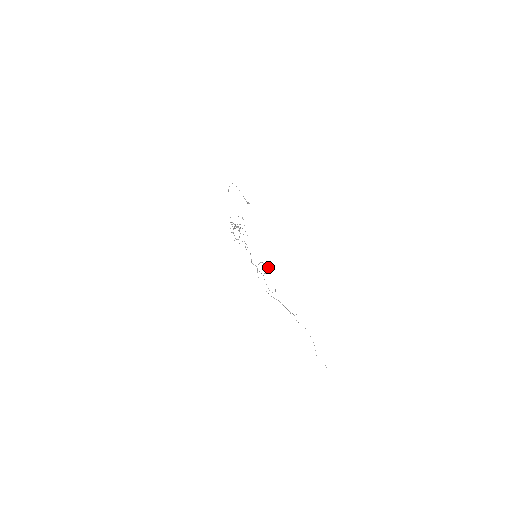
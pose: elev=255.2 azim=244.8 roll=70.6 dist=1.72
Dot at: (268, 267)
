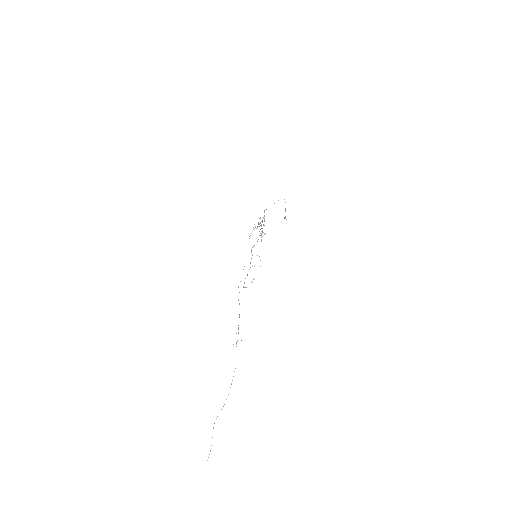
Dot at: occluded
